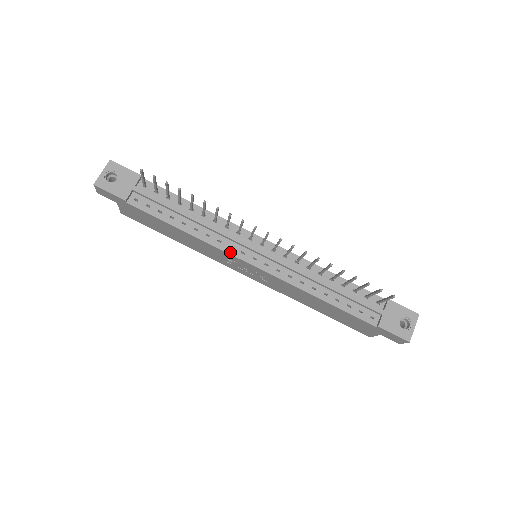
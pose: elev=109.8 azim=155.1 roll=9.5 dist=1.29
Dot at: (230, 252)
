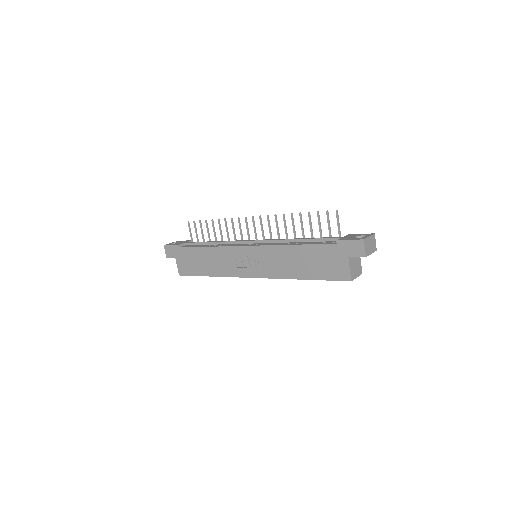
Dot at: (234, 246)
